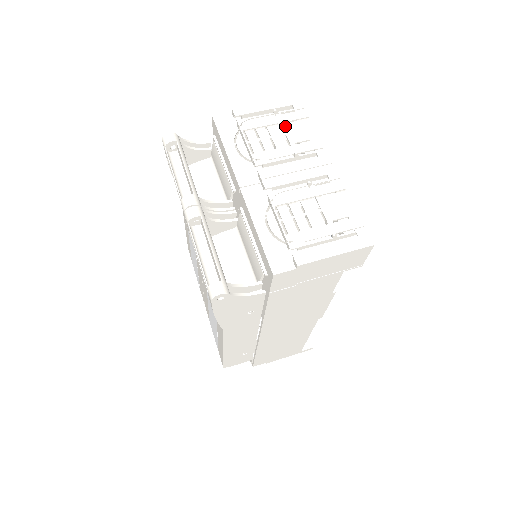
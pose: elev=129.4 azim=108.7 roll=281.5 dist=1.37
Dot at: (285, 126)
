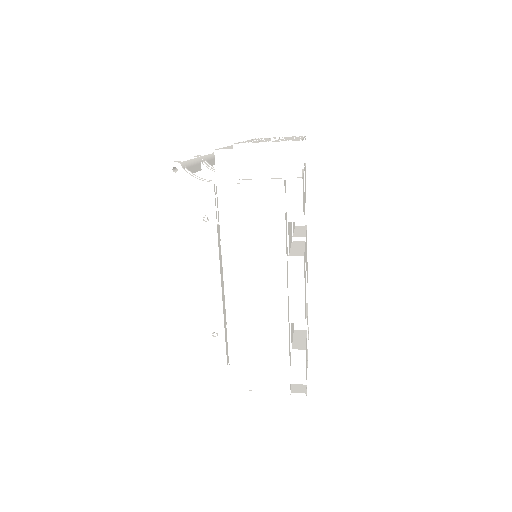
Dot at: (285, 137)
